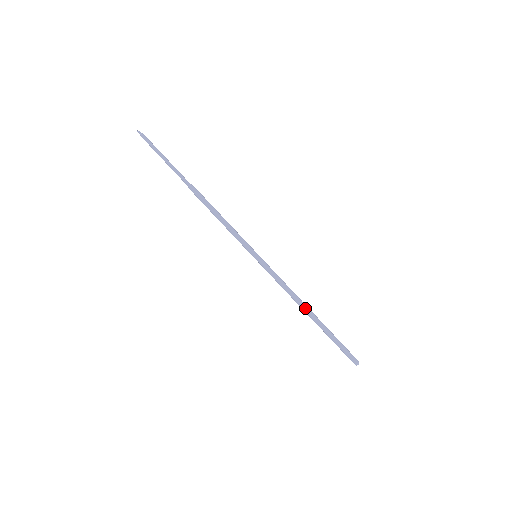
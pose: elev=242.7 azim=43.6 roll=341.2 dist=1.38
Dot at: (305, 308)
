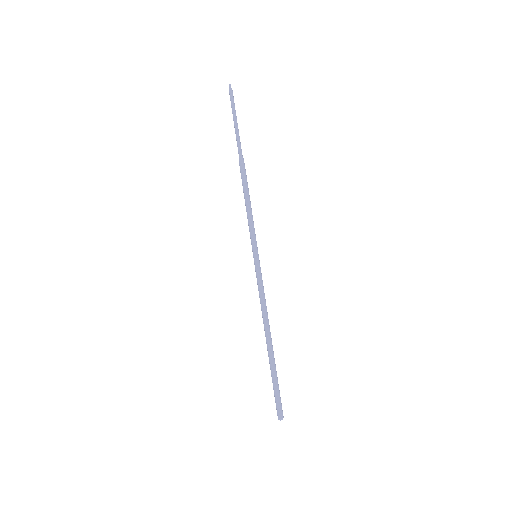
Dot at: (269, 332)
